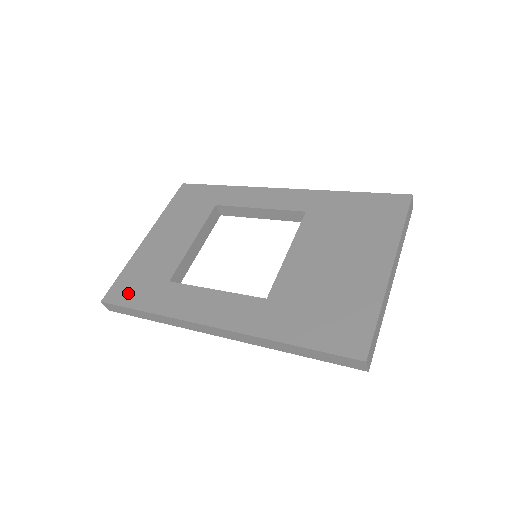
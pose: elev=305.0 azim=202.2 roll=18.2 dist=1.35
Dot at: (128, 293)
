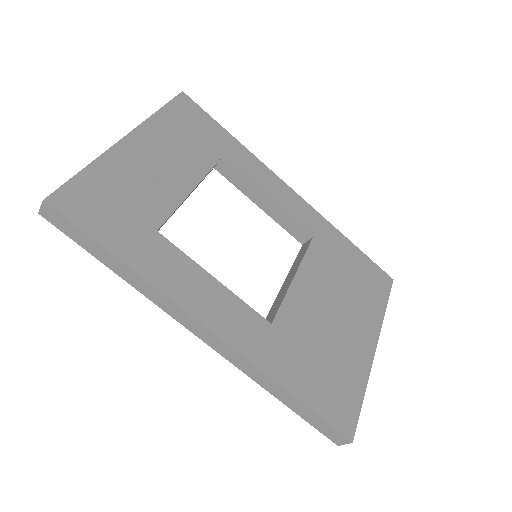
Dot at: (93, 213)
